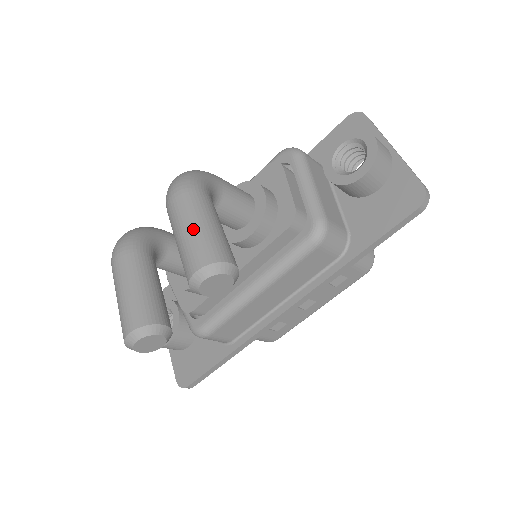
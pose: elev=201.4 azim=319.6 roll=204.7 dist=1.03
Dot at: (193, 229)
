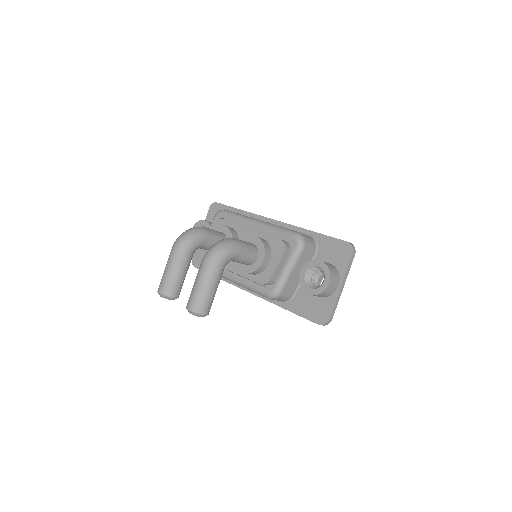
Dot at: (200, 291)
